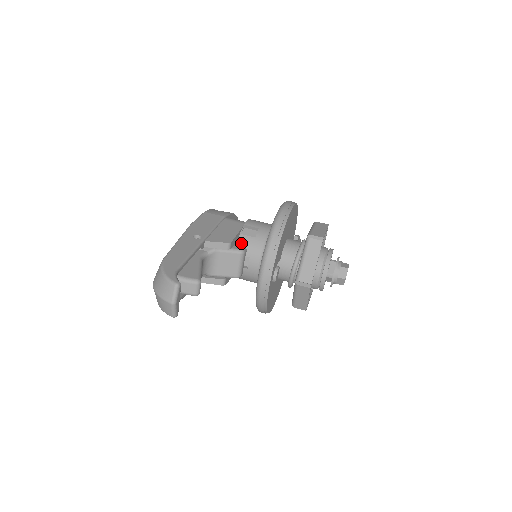
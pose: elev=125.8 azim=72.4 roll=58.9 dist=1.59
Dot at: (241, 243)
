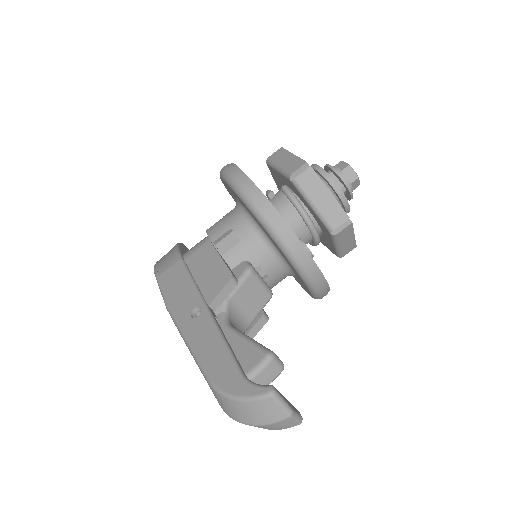
Dot at: (235, 262)
